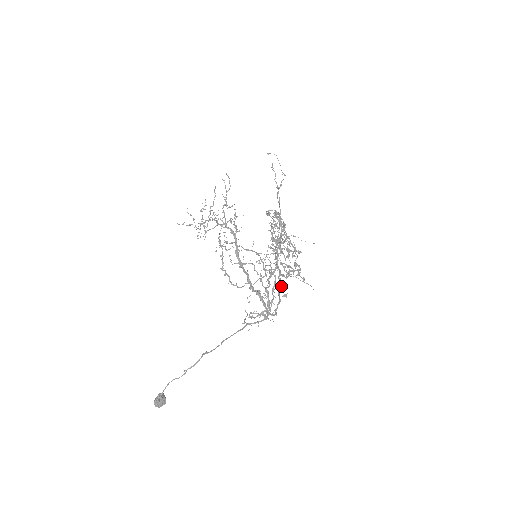
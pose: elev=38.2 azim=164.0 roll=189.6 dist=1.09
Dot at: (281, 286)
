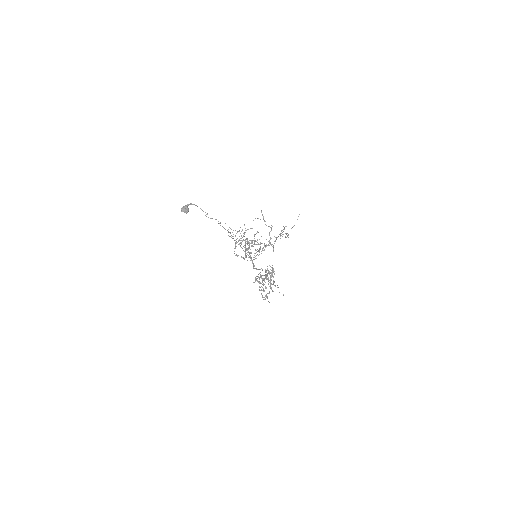
Dot at: occluded
